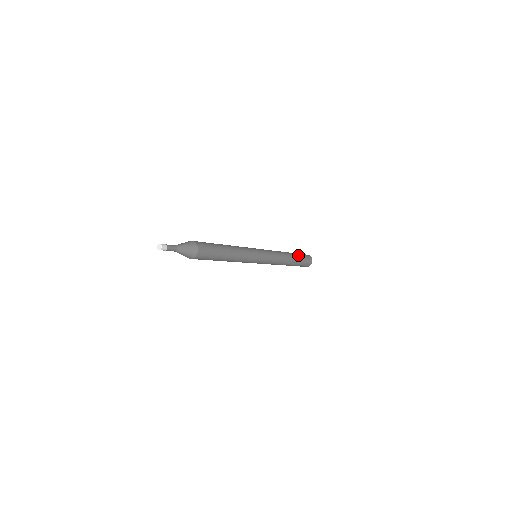
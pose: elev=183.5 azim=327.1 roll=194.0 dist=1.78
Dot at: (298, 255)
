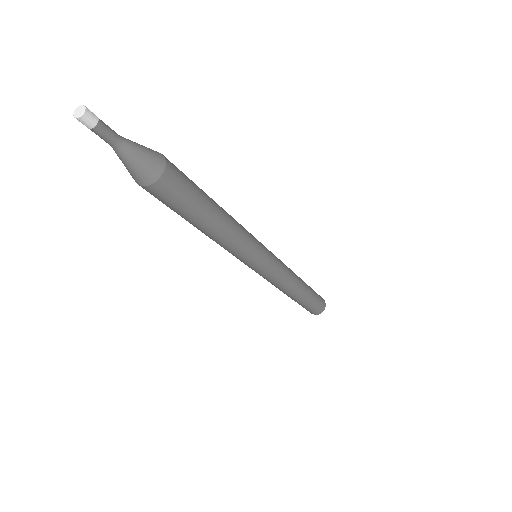
Dot at: (310, 287)
